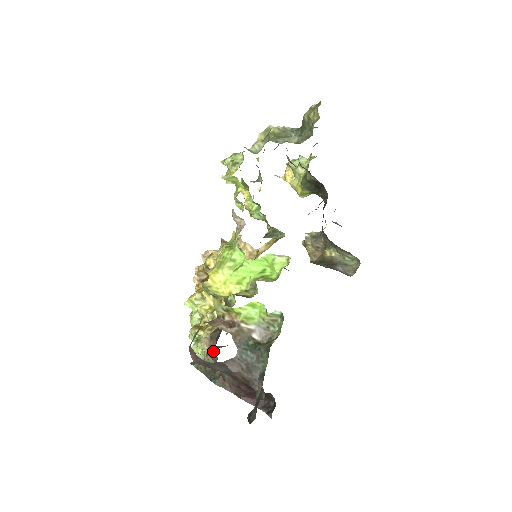
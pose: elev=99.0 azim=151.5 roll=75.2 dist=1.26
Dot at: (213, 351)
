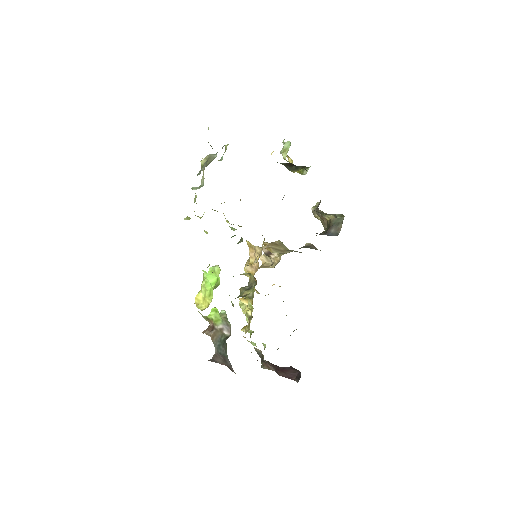
Dot at: occluded
